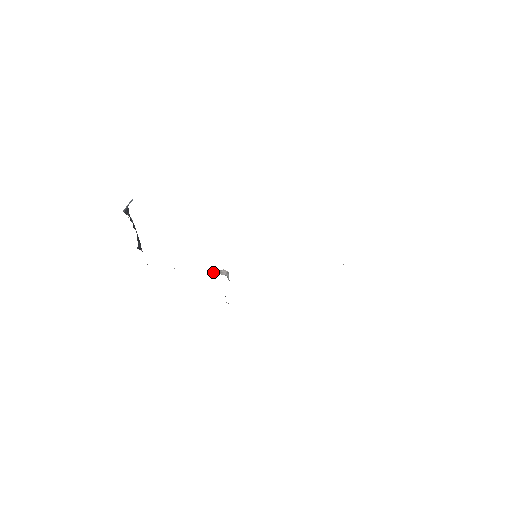
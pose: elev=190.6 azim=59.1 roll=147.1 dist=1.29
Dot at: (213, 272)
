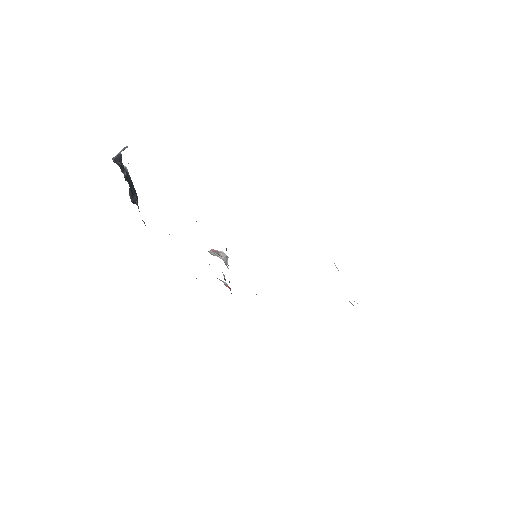
Dot at: (210, 252)
